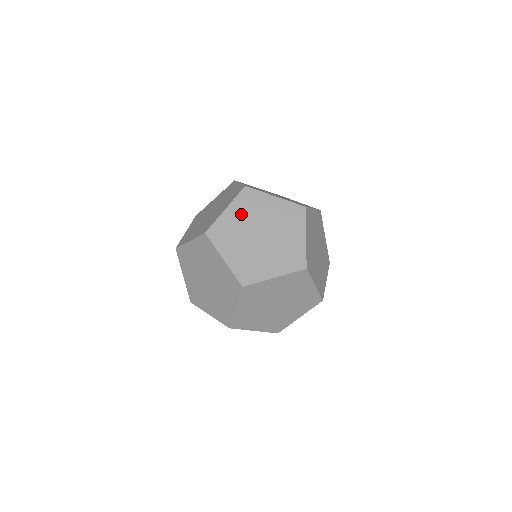
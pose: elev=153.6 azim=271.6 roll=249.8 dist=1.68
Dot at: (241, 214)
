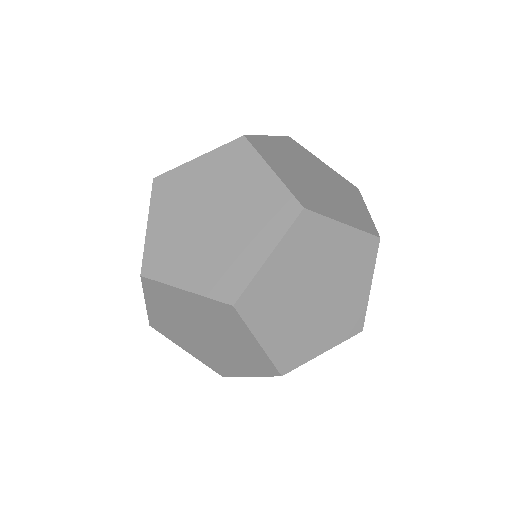
Dot at: (292, 263)
